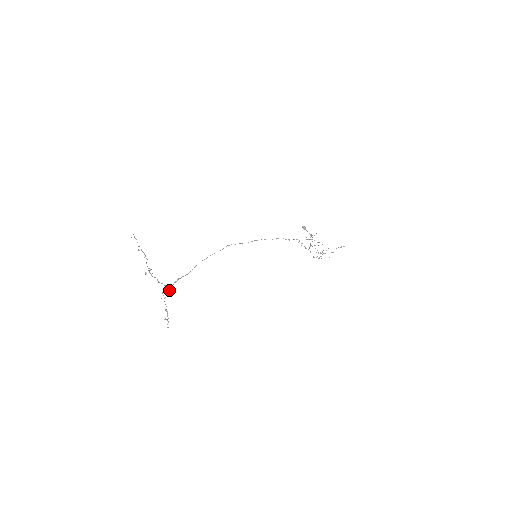
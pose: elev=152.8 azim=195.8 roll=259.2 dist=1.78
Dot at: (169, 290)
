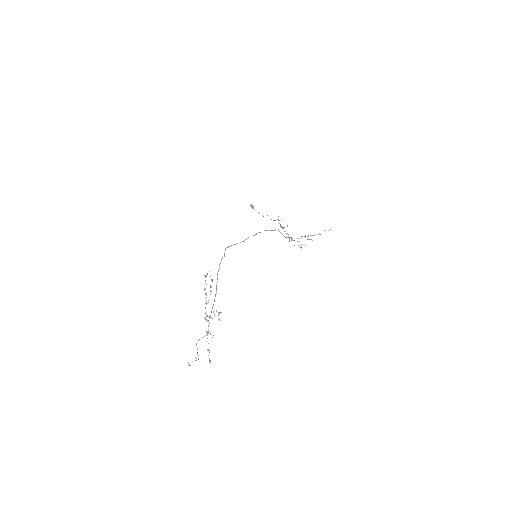
Dot at: occluded
